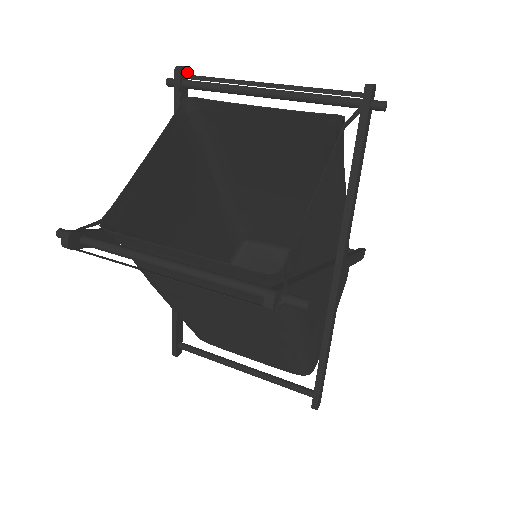
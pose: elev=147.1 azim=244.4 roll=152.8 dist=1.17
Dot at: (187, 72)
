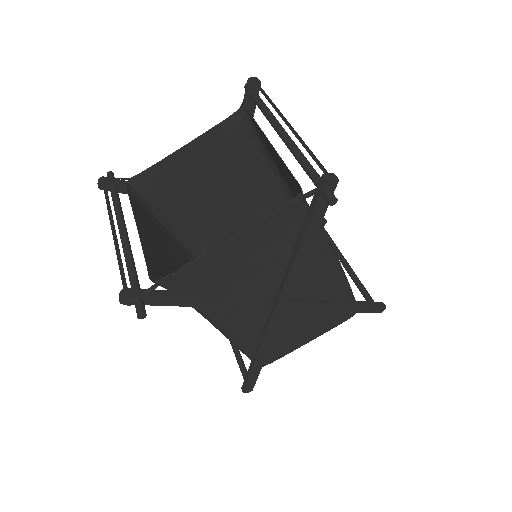
Dot at: (260, 84)
